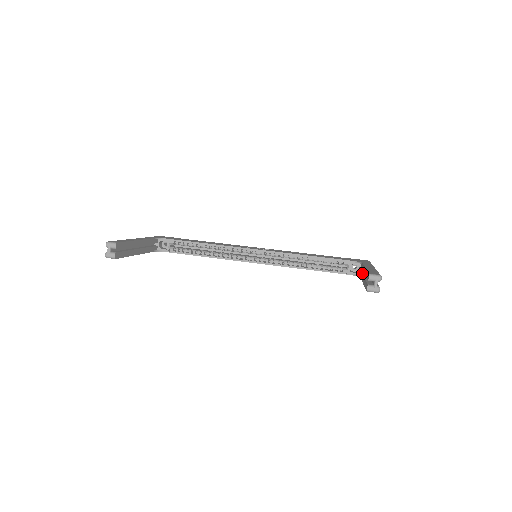
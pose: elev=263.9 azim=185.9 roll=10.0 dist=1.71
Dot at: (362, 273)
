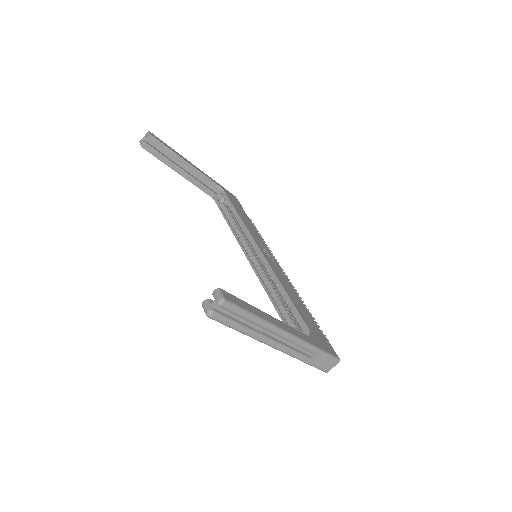
Dot at: occluded
